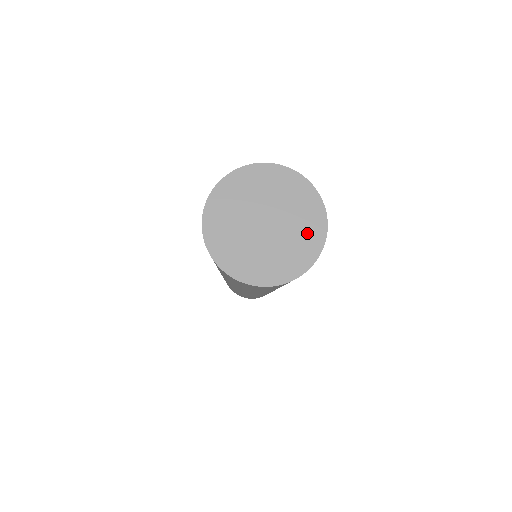
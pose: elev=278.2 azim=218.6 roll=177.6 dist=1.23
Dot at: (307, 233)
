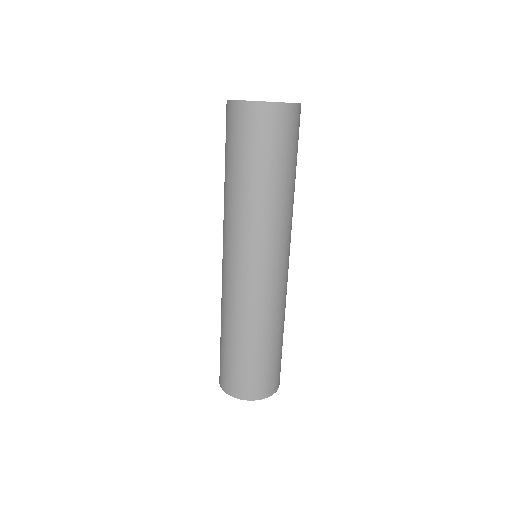
Dot at: occluded
